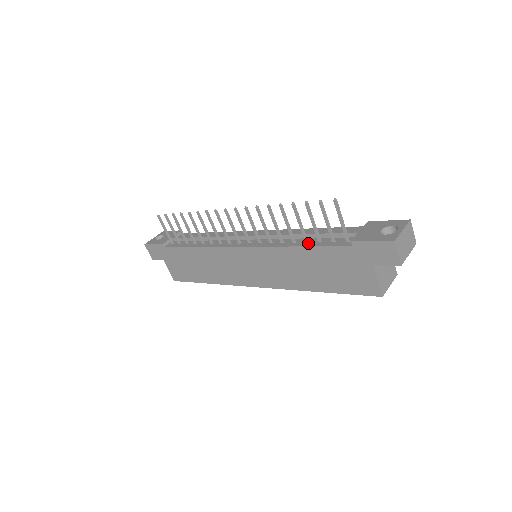
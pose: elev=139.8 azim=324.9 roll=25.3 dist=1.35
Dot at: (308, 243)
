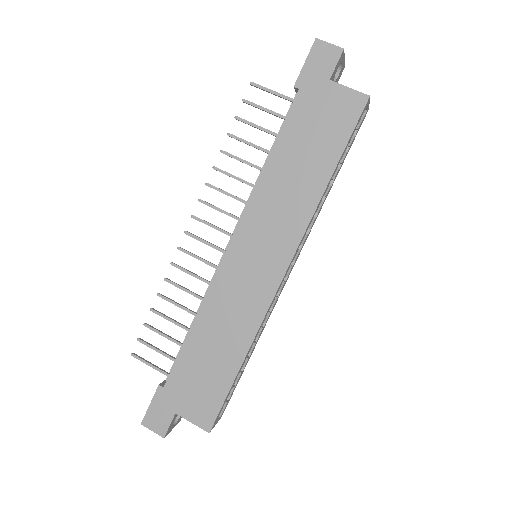
Dot at: (273, 149)
